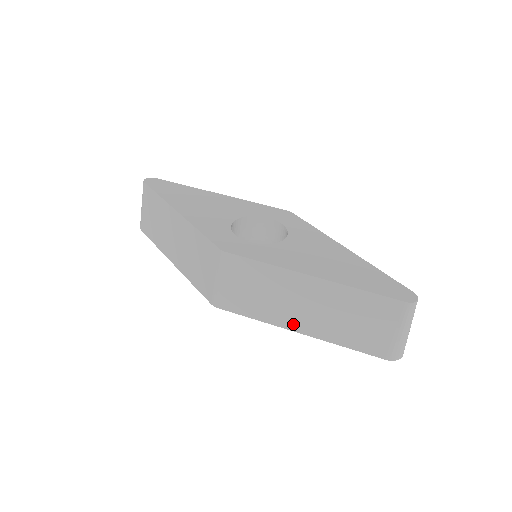
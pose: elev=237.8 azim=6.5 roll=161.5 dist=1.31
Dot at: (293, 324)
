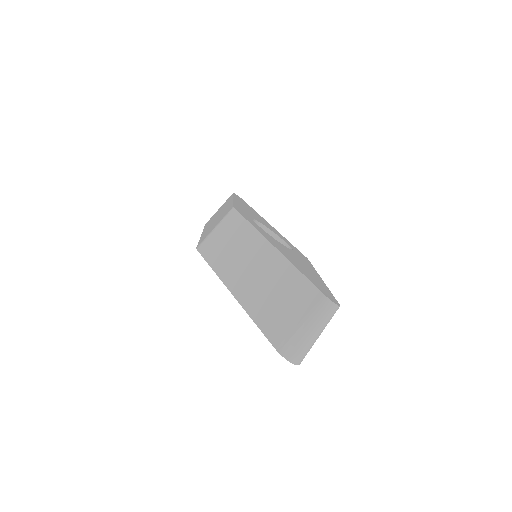
Dot at: (234, 284)
